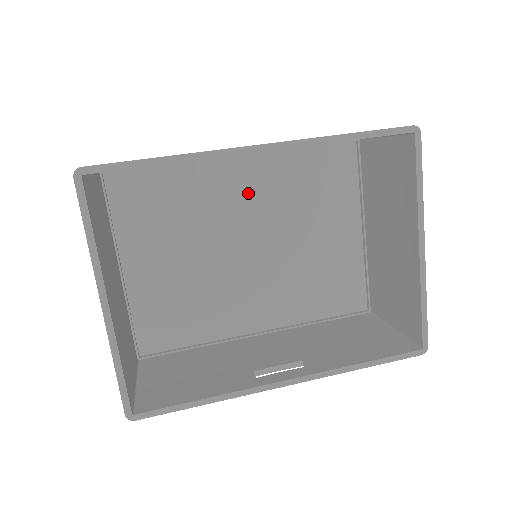
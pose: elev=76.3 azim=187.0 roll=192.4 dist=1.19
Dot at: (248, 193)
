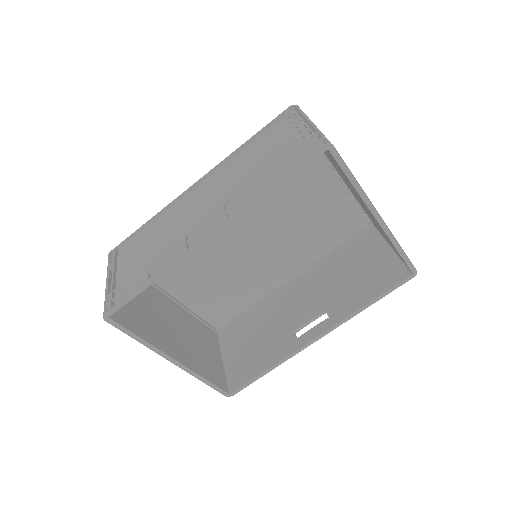
Dot at: occluded
